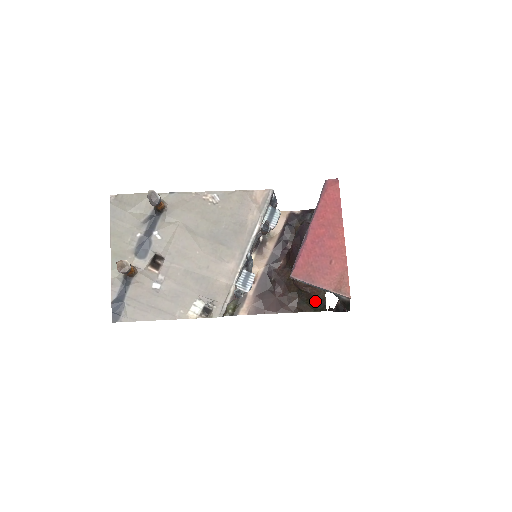
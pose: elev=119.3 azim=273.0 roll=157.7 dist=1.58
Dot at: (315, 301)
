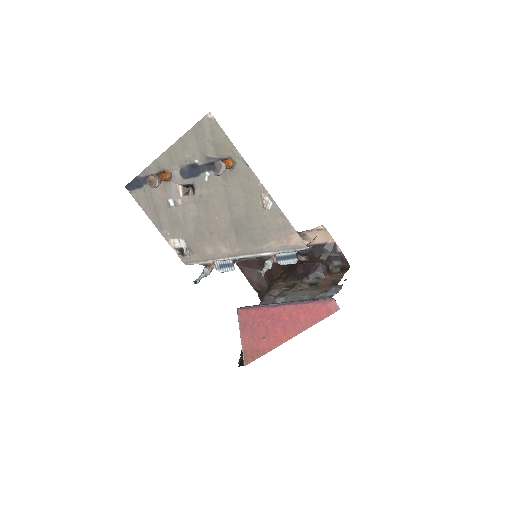
Dot at: occluded
